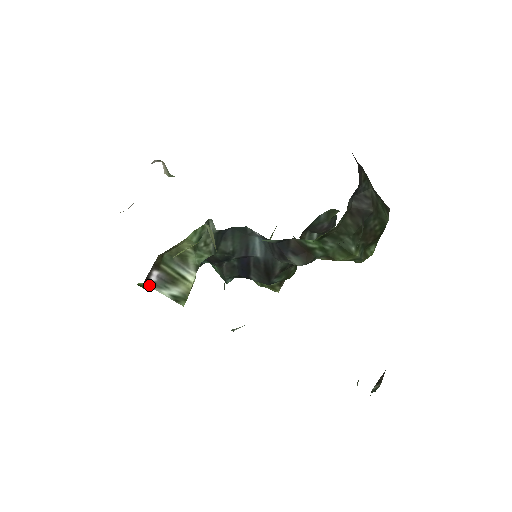
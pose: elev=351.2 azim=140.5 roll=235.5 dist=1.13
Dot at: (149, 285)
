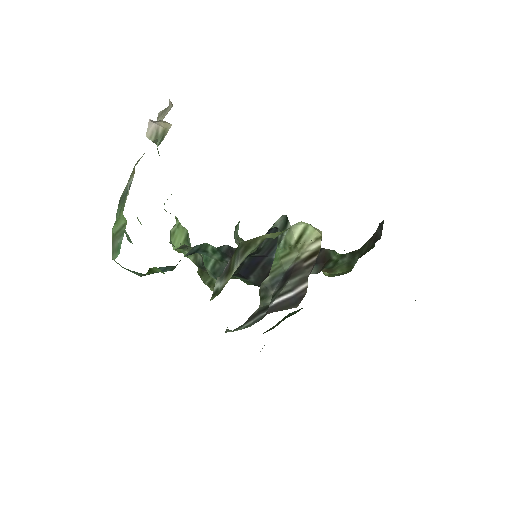
Dot at: occluded
